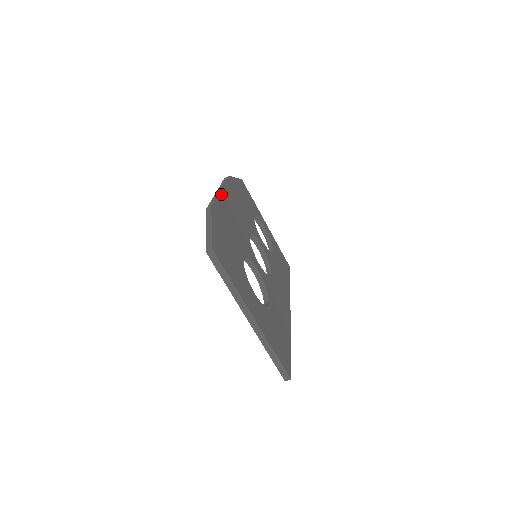
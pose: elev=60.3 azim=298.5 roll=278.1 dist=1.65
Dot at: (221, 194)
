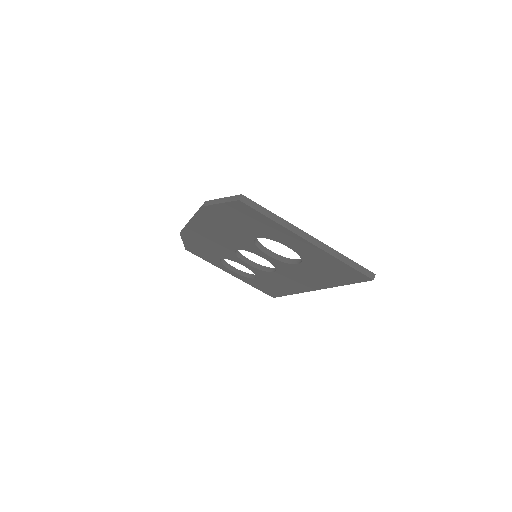
Dot at: occluded
